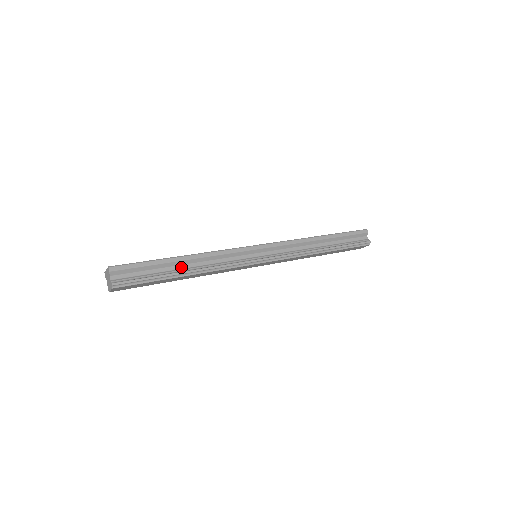
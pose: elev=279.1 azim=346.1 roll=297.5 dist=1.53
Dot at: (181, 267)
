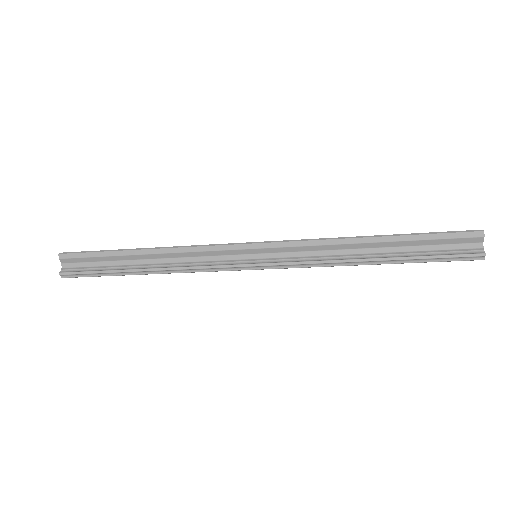
Dot at: (141, 262)
